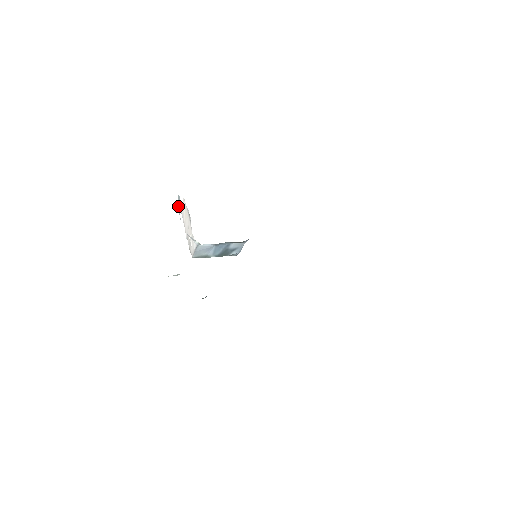
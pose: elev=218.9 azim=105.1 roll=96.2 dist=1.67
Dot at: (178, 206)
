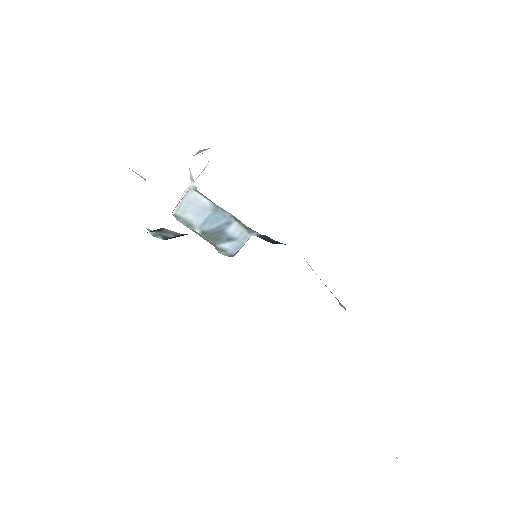
Dot at: (200, 151)
